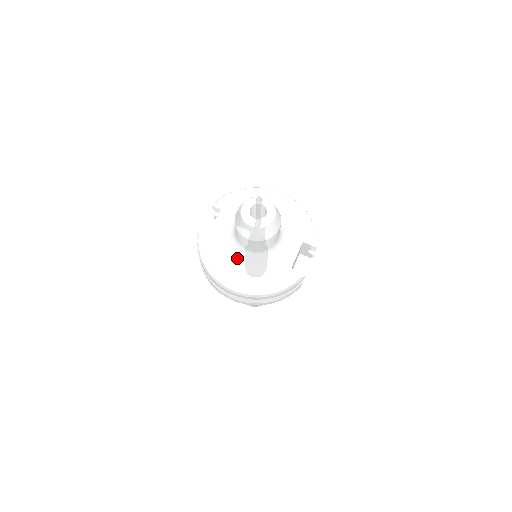
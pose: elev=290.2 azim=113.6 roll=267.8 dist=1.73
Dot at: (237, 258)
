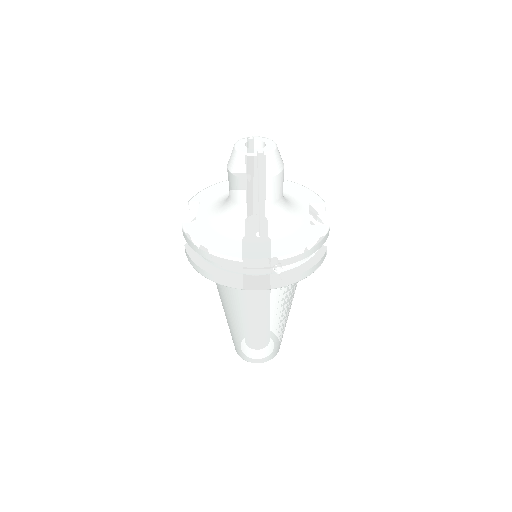
Dot at: (242, 229)
